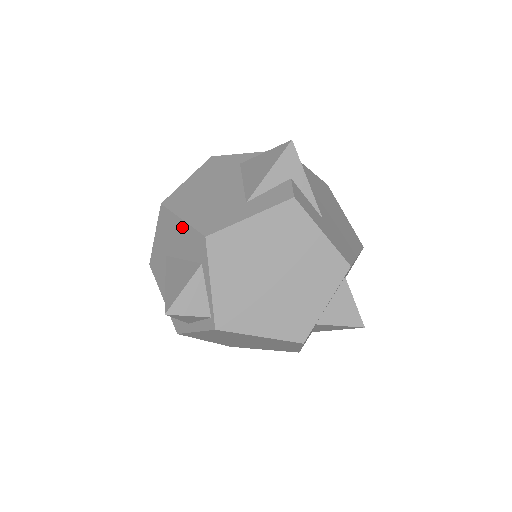
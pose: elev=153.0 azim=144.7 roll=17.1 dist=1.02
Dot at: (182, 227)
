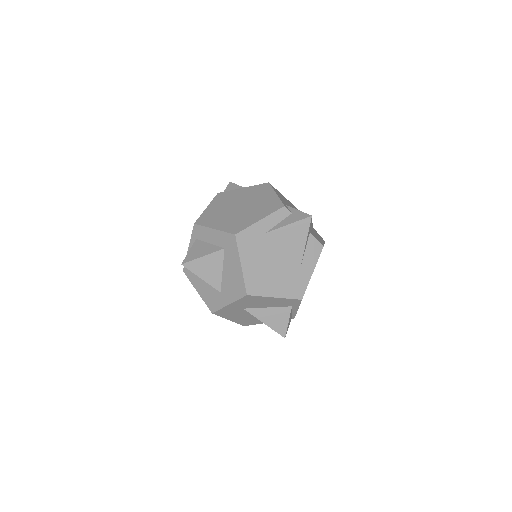
Dot at: (274, 300)
